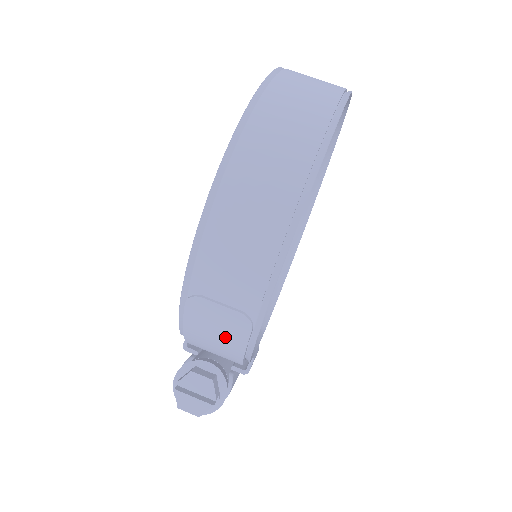
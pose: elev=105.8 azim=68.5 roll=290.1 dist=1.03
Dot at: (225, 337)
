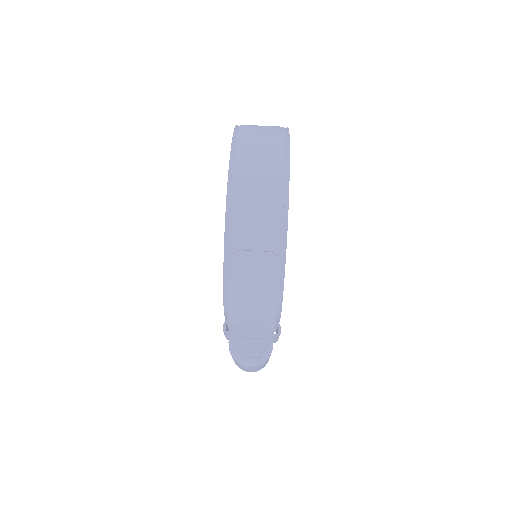
Dot at: (262, 282)
